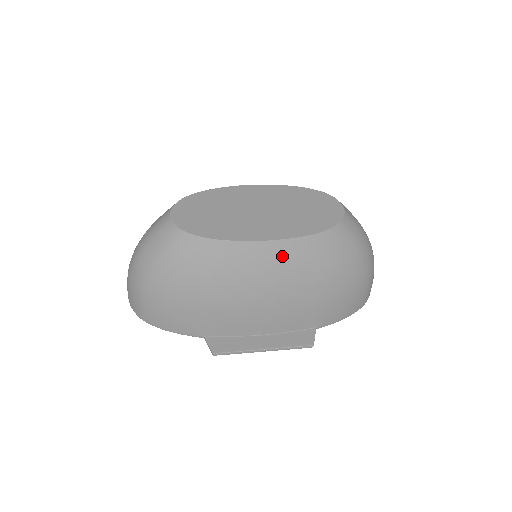
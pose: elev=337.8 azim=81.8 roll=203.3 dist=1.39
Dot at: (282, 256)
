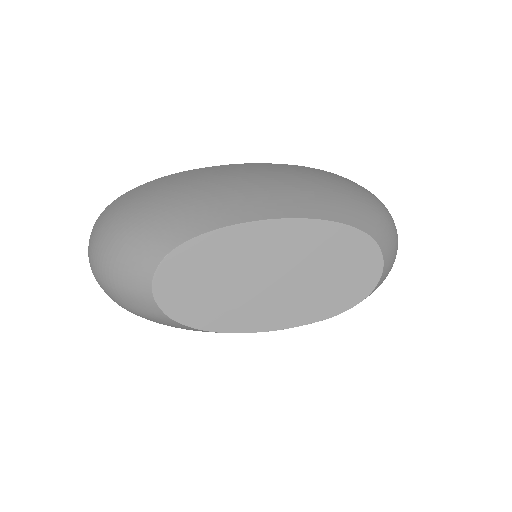
Dot at: occluded
